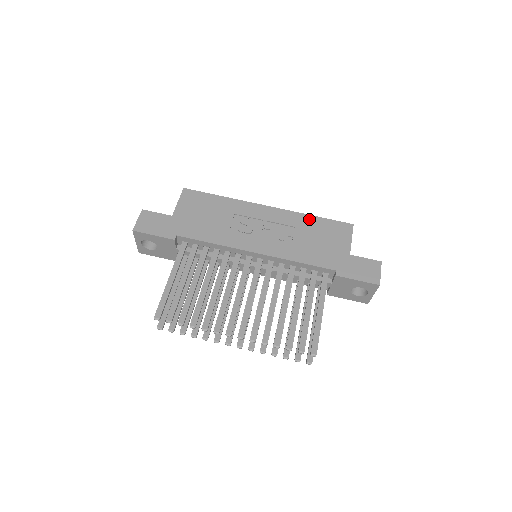
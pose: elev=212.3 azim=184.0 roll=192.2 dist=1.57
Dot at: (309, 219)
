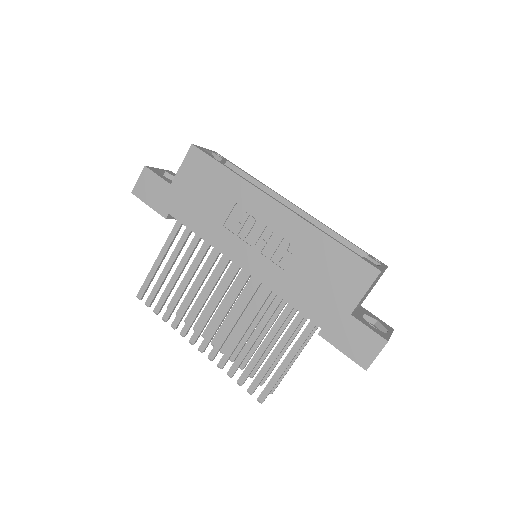
Dot at: (323, 242)
